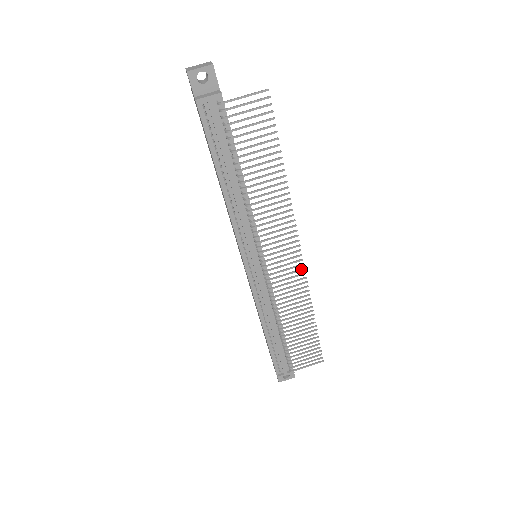
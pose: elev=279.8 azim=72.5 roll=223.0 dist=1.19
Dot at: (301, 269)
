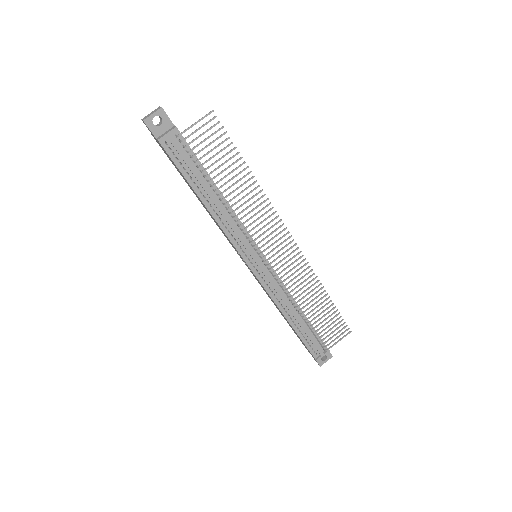
Dot at: (298, 253)
